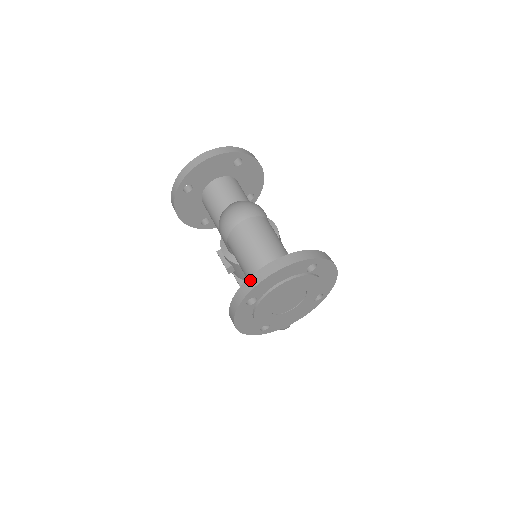
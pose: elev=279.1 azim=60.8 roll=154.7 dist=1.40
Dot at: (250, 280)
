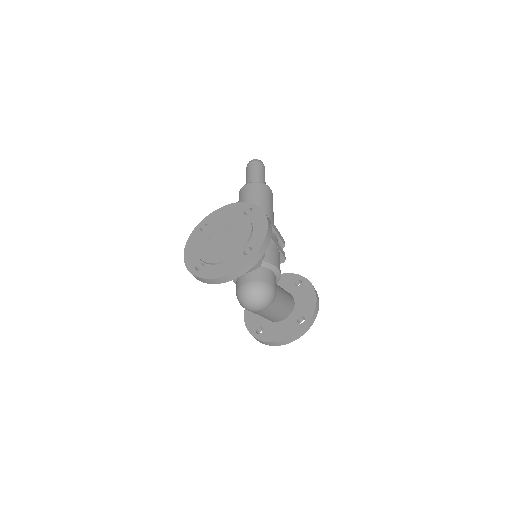
Dot at: (265, 343)
